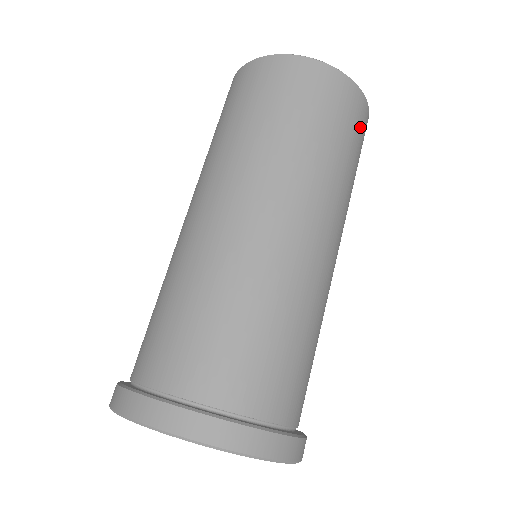
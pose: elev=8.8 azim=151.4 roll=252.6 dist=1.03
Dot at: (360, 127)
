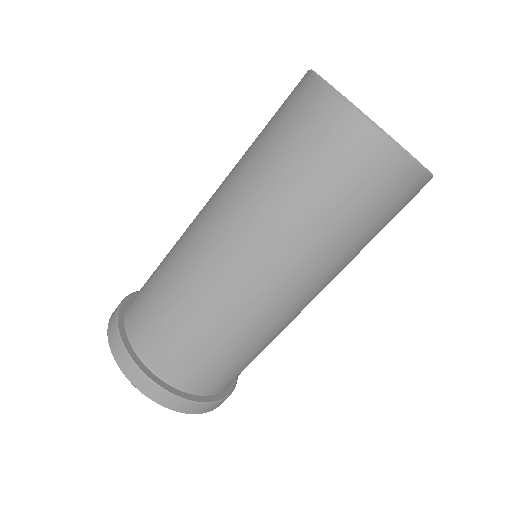
Dot at: (396, 198)
